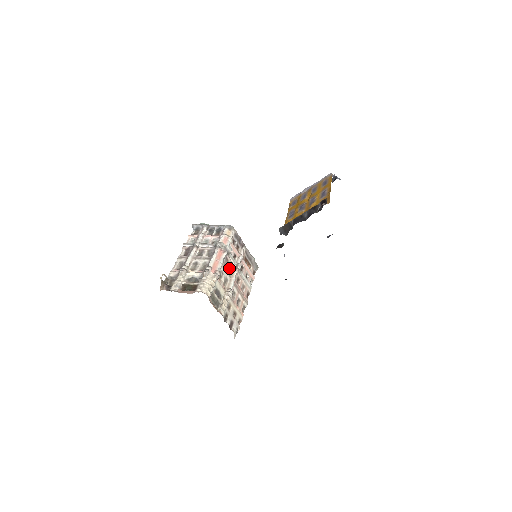
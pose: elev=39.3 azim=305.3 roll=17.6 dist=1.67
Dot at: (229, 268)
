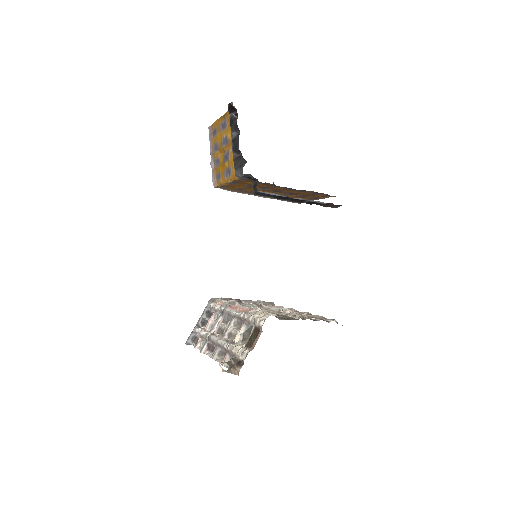
Dot at: occluded
